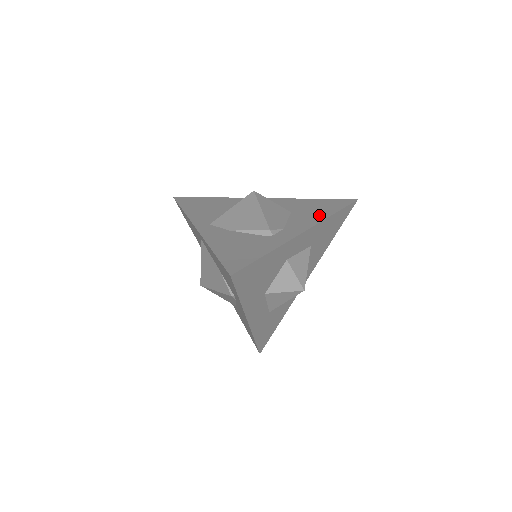
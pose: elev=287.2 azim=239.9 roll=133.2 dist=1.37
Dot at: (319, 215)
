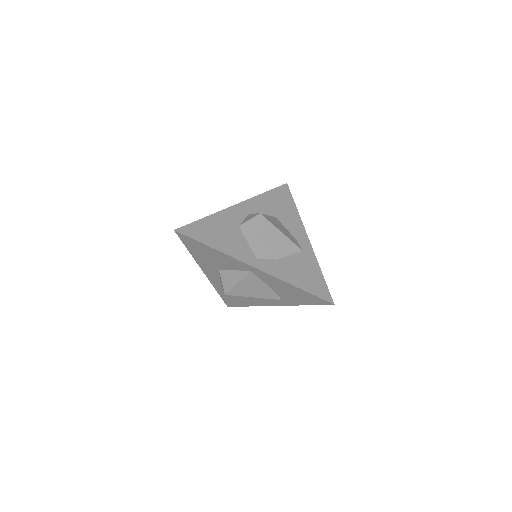
Dot at: (293, 214)
